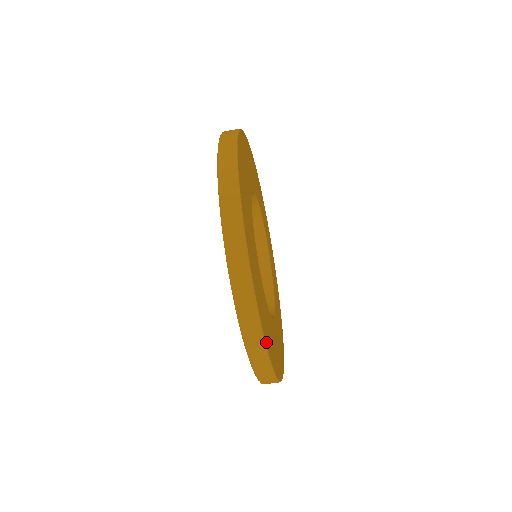
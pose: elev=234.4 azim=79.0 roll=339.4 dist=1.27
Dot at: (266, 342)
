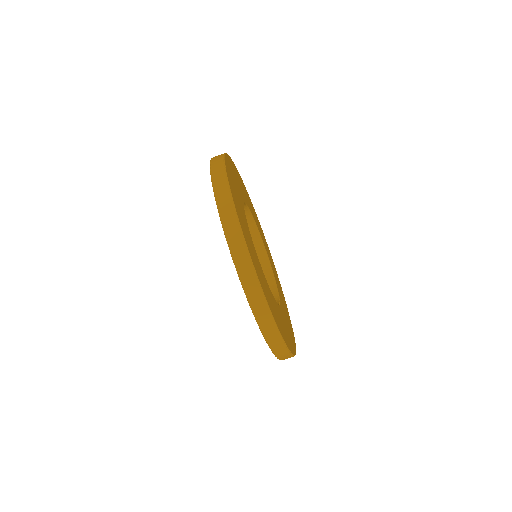
Dot at: (229, 183)
